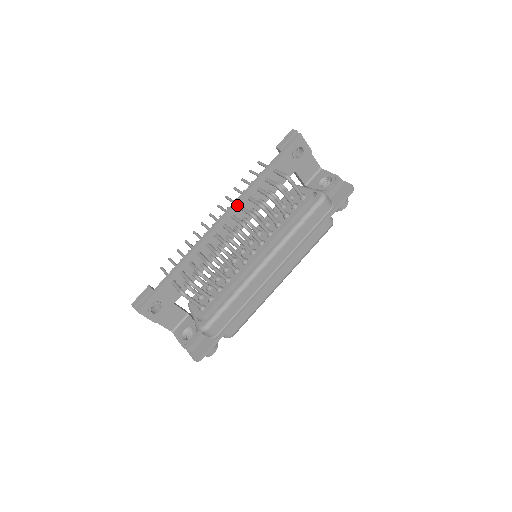
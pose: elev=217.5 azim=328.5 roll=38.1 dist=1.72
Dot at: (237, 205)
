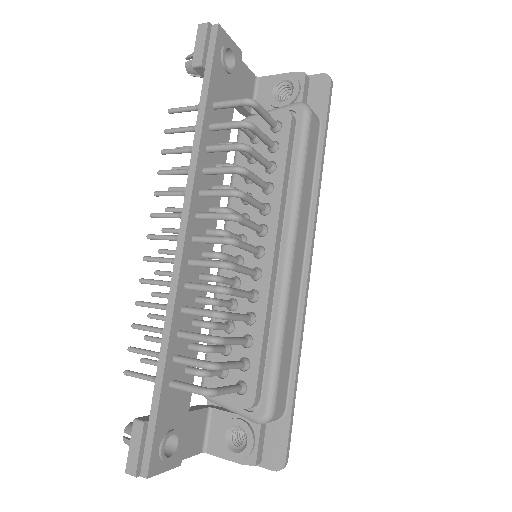
Dot at: (194, 193)
